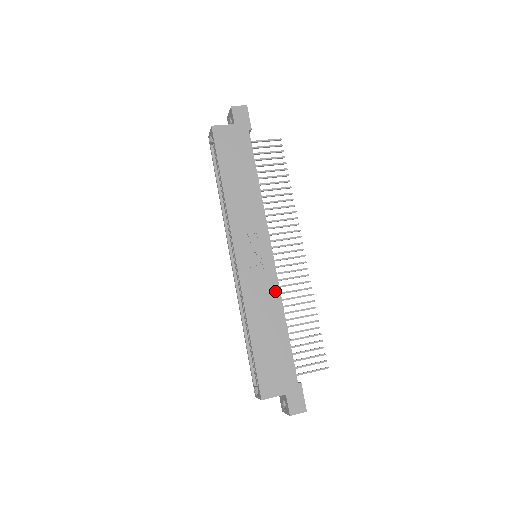
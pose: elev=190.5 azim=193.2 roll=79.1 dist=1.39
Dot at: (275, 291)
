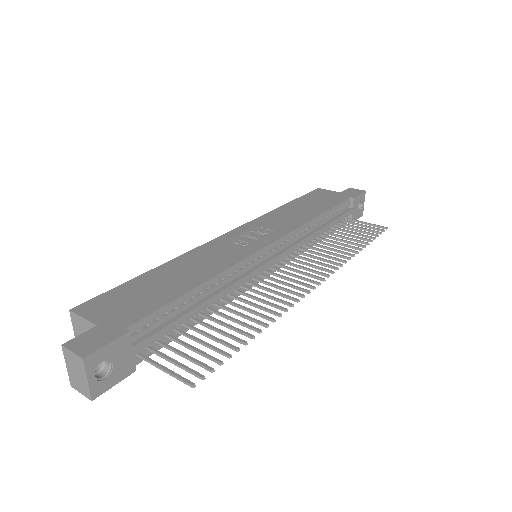
Dot at: (232, 261)
